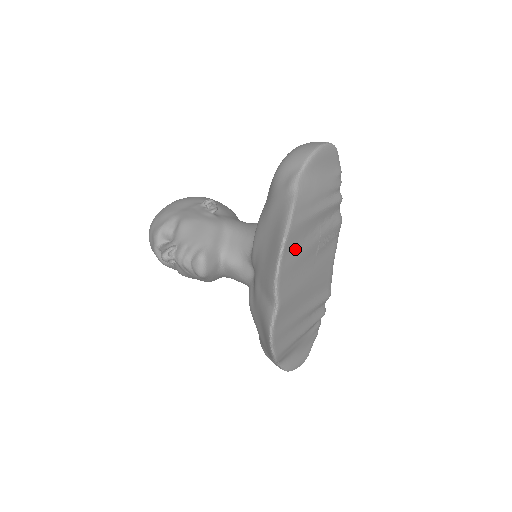
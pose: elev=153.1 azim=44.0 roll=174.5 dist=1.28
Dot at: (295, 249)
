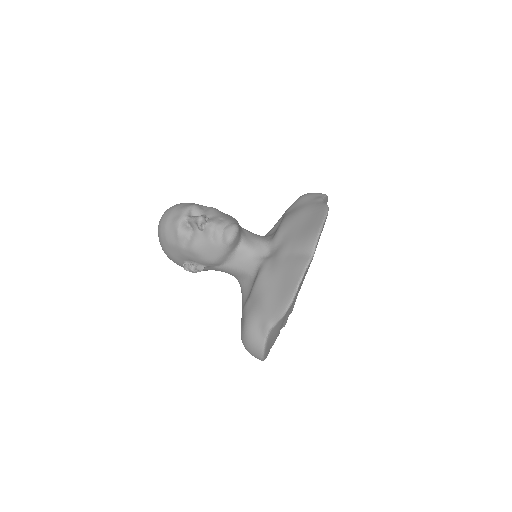
Dot at: occluded
